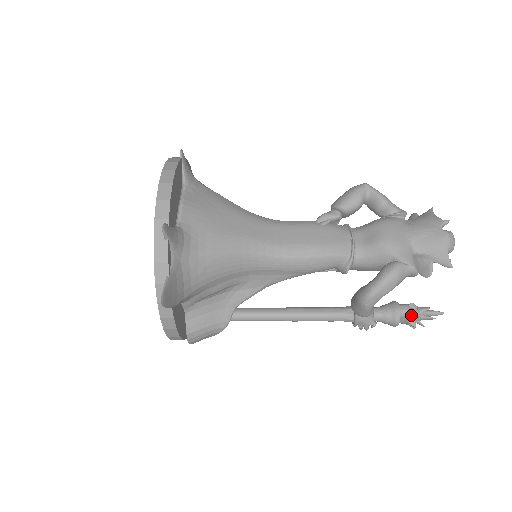
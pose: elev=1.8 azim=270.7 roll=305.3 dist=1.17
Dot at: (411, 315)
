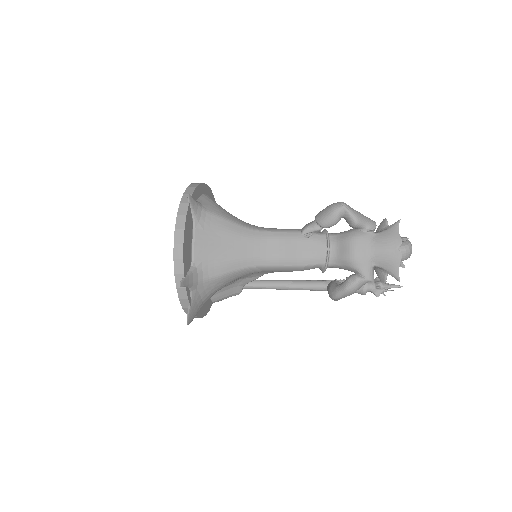
Dot at: (375, 291)
